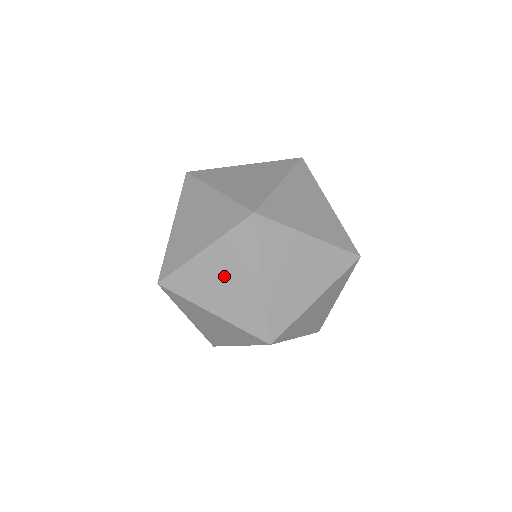
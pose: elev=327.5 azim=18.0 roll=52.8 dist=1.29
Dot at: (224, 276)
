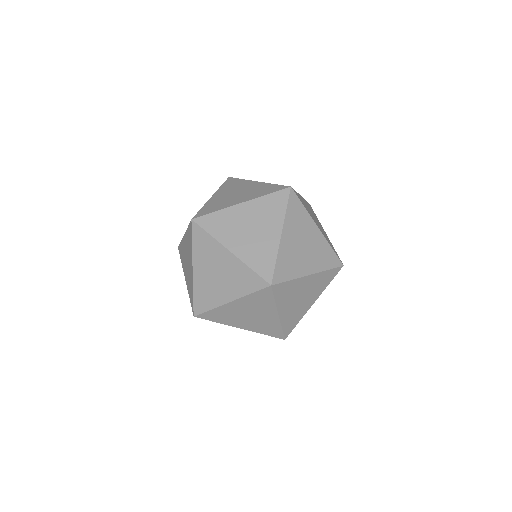
Dot at: (187, 257)
